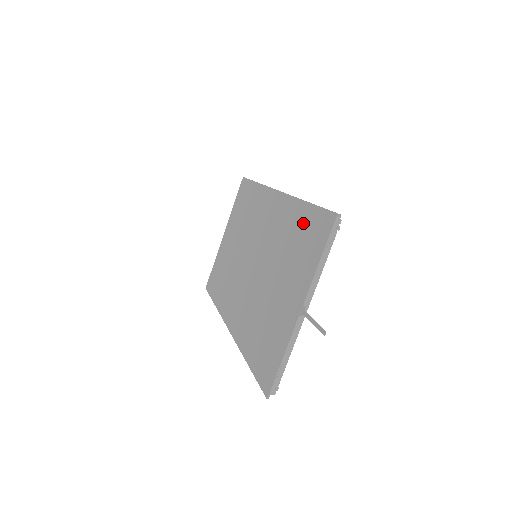
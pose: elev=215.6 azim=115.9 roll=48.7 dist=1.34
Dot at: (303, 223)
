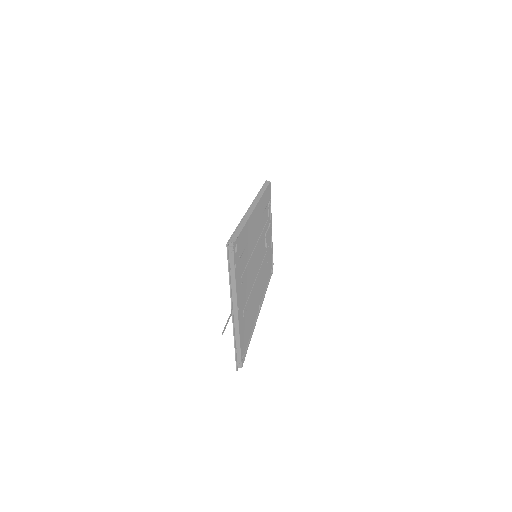
Dot at: occluded
